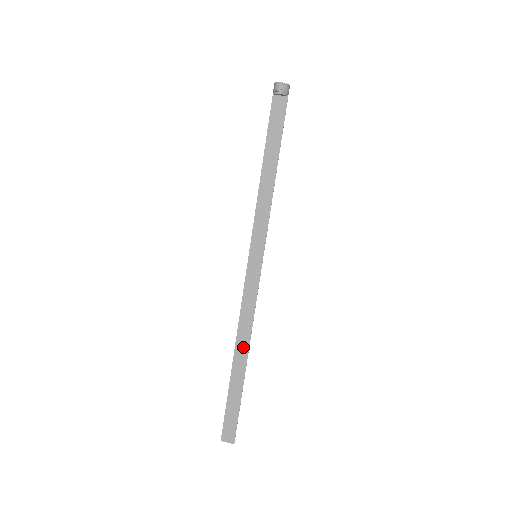
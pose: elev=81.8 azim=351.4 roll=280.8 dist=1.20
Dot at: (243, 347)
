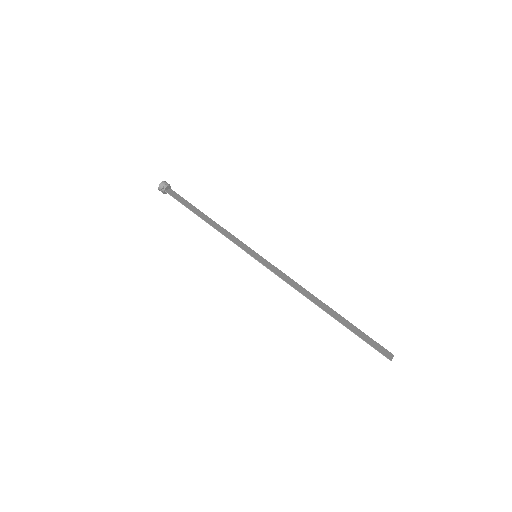
Dot at: (317, 301)
